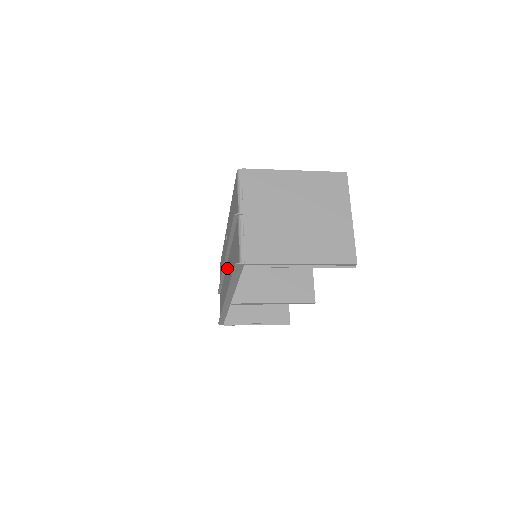
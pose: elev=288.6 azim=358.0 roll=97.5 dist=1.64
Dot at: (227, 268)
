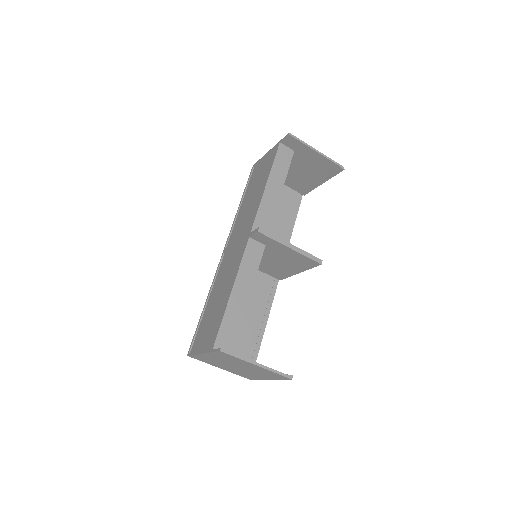
Dot at: occluded
